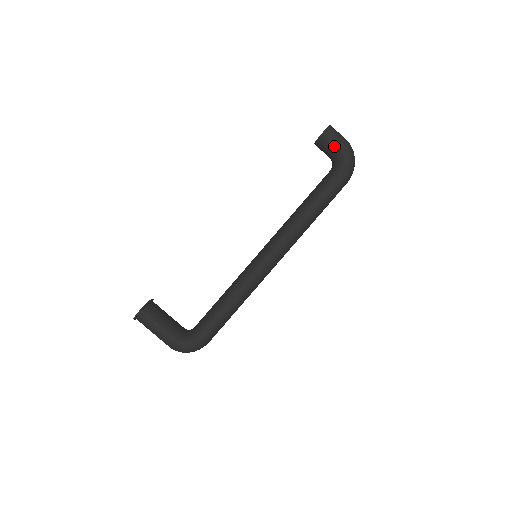
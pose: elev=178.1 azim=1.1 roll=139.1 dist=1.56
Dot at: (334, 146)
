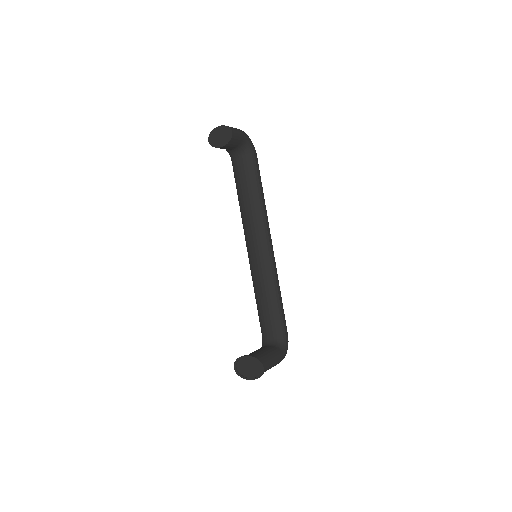
Dot at: (241, 139)
